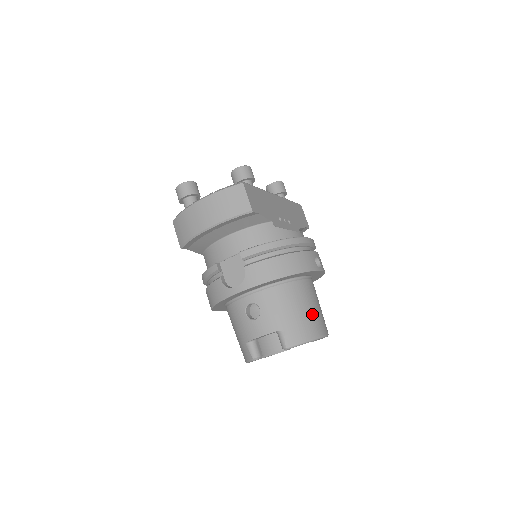
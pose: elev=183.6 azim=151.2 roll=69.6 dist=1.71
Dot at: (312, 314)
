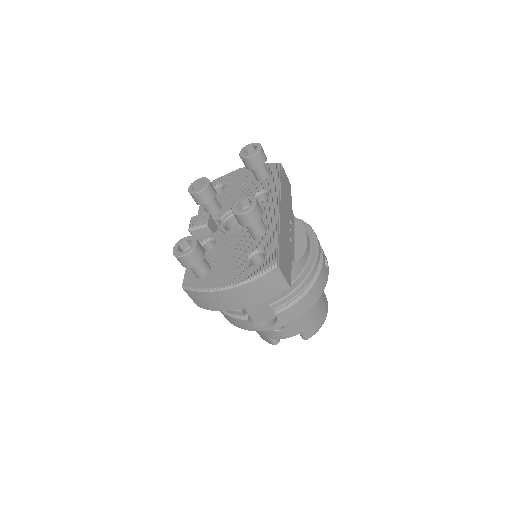
Dot at: (322, 304)
